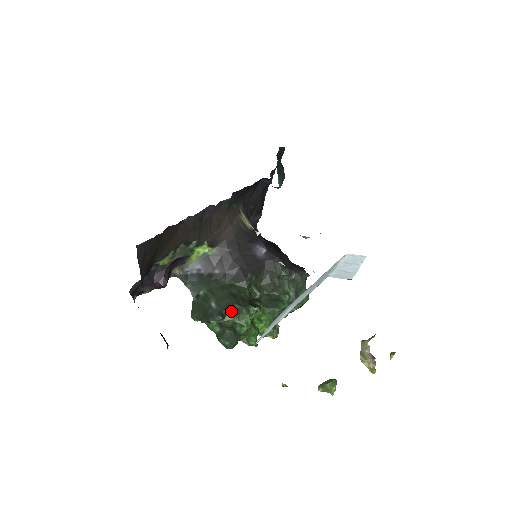
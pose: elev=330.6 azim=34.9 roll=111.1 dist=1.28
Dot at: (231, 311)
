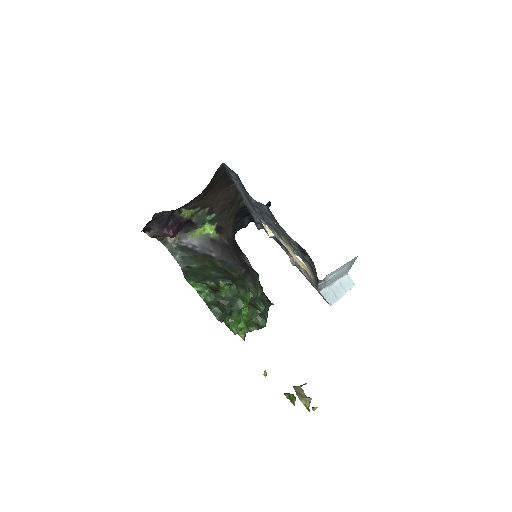
Dot at: (236, 284)
